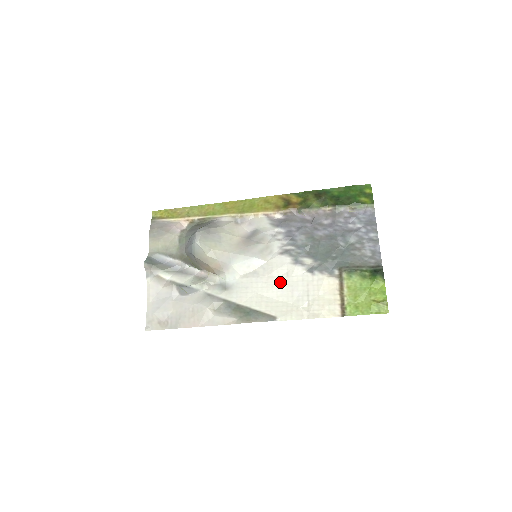
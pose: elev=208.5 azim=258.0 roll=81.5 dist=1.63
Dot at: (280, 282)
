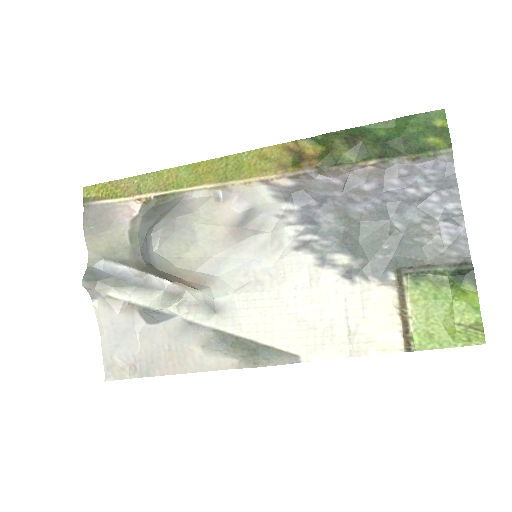
Dot at: (299, 297)
